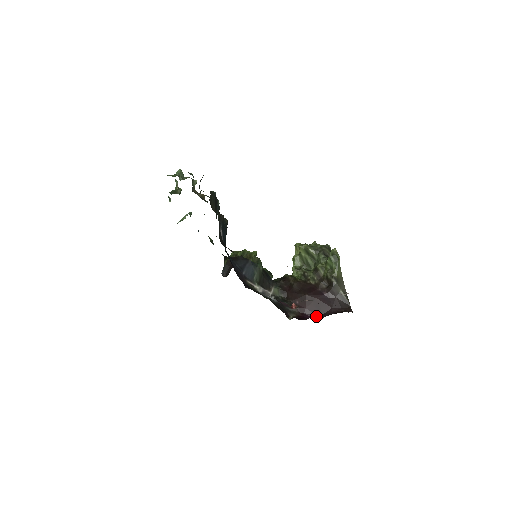
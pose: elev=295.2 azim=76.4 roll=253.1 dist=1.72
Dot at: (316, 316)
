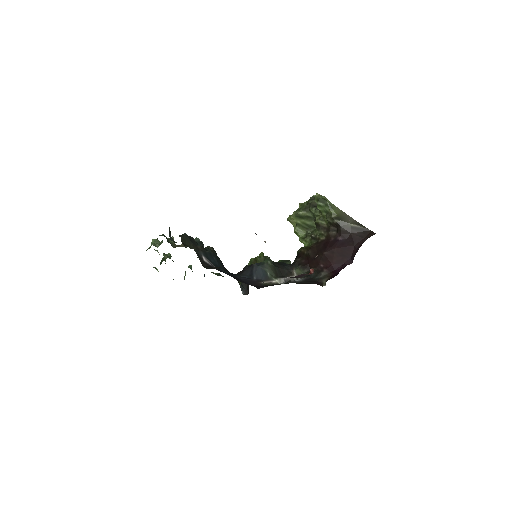
Dot at: (346, 264)
